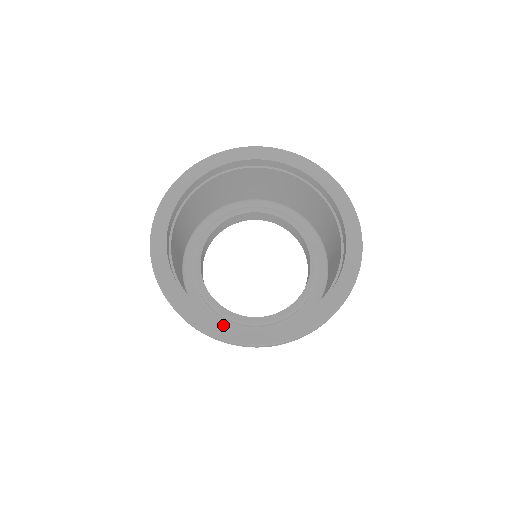
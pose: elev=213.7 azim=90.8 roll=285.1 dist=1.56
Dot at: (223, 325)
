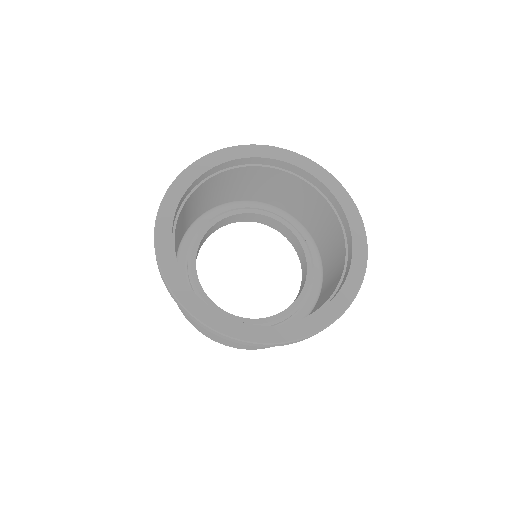
Dot at: (225, 319)
